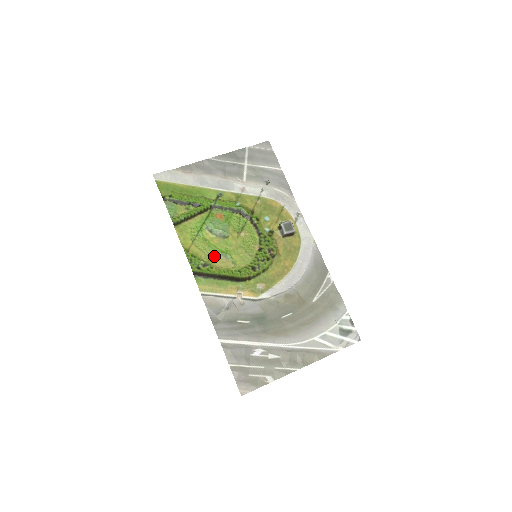
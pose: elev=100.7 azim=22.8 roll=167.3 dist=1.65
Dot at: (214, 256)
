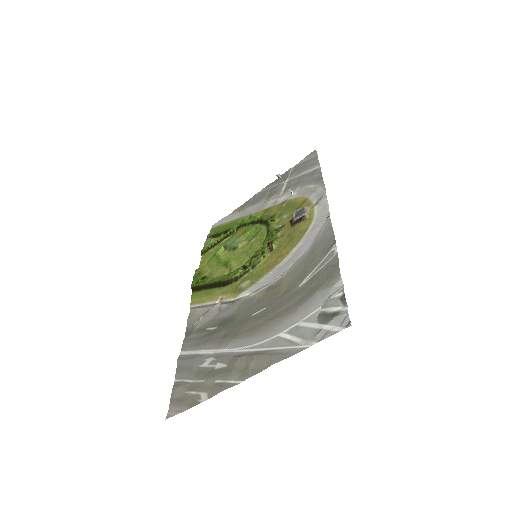
Dot at: (218, 269)
